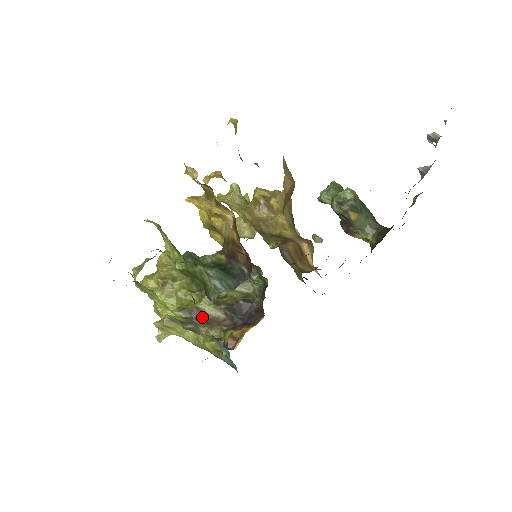
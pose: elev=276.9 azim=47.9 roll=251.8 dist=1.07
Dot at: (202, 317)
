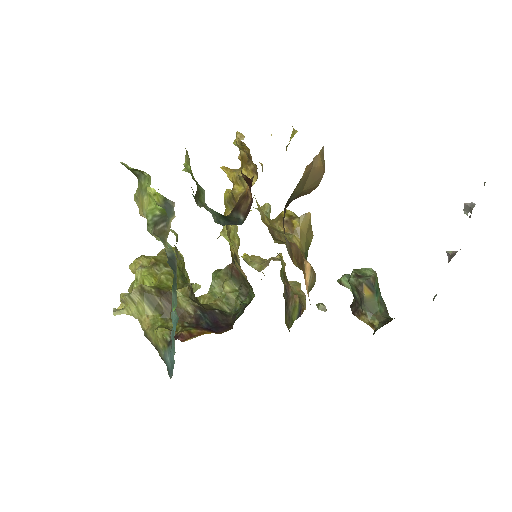
Dot at: (171, 304)
